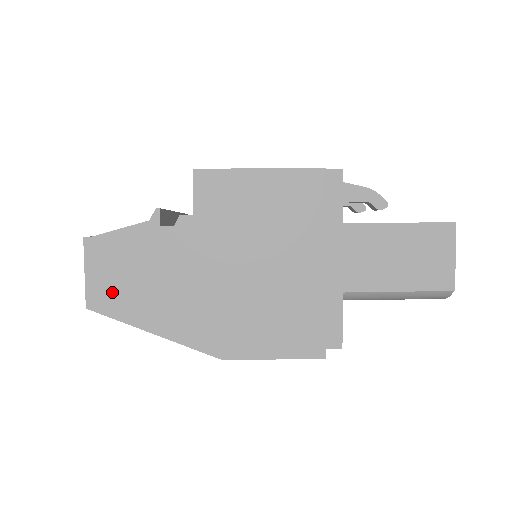
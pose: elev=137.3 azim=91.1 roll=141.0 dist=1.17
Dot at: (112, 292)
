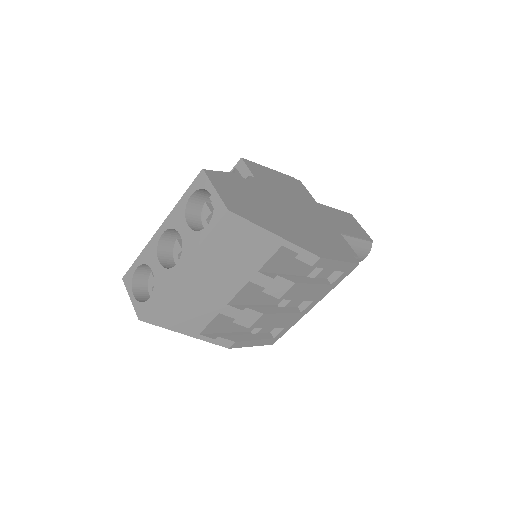
Dot at: (238, 204)
